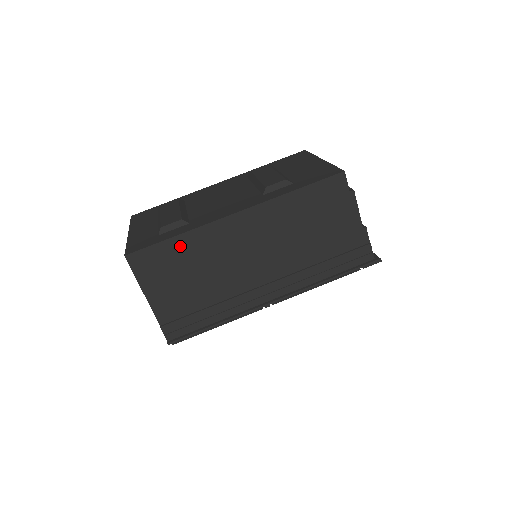
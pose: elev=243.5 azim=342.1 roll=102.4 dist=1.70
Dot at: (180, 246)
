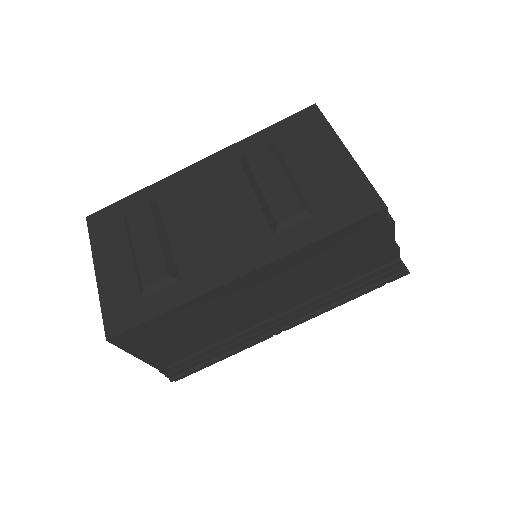
Dot at: (174, 316)
